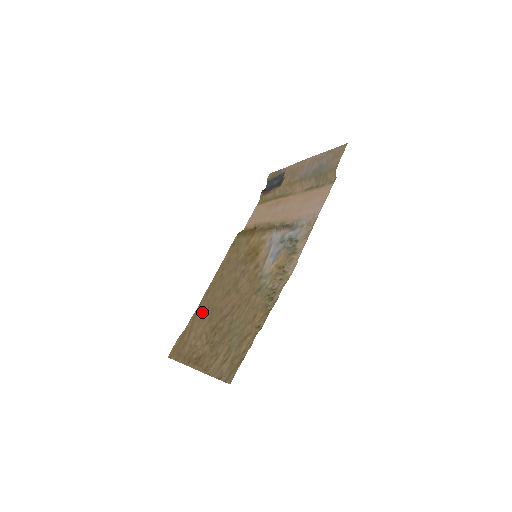
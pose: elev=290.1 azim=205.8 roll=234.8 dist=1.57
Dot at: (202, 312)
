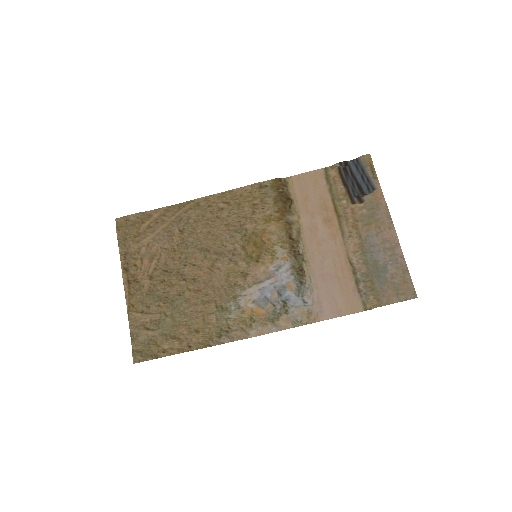
Dot at: (174, 225)
